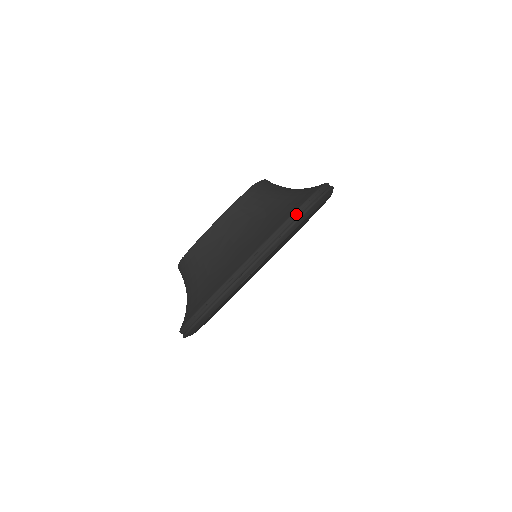
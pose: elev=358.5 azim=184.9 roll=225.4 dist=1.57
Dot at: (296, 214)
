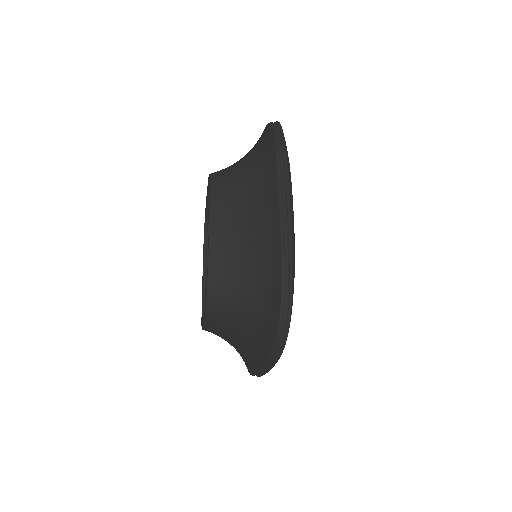
Dot at: (278, 140)
